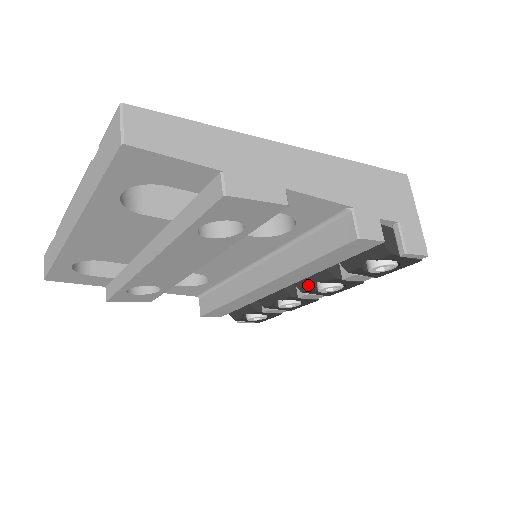
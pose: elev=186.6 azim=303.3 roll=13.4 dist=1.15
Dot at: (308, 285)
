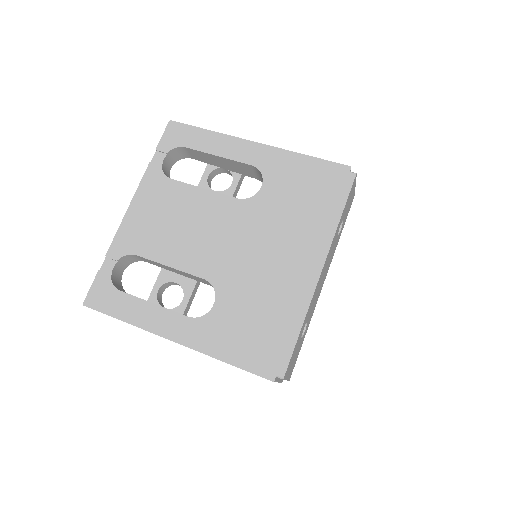
Dot at: occluded
